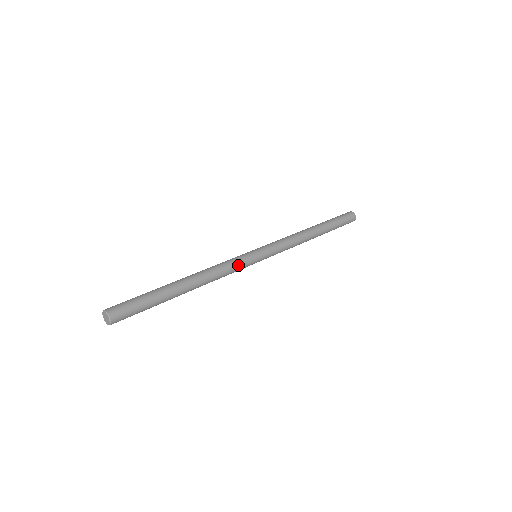
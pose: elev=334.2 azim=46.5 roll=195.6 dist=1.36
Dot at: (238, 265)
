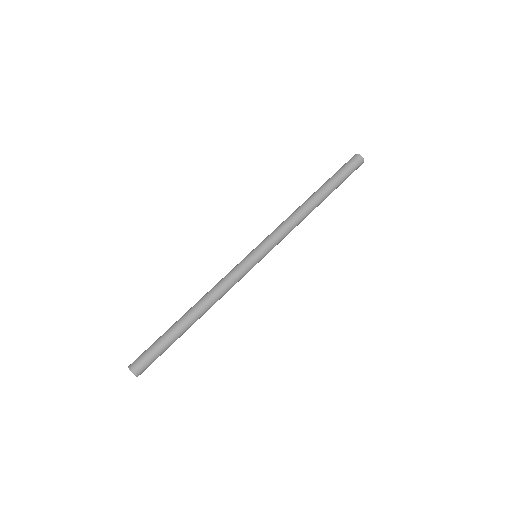
Dot at: (237, 276)
